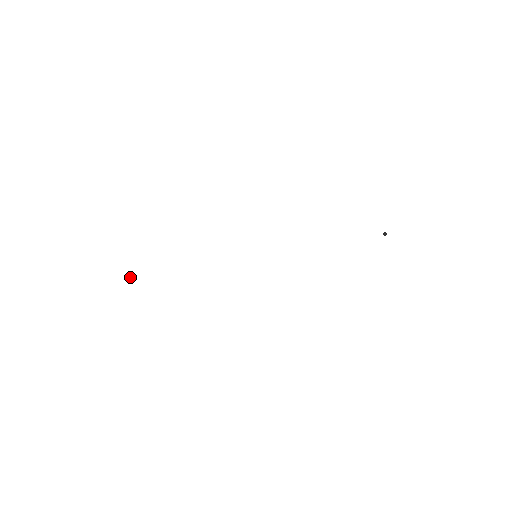
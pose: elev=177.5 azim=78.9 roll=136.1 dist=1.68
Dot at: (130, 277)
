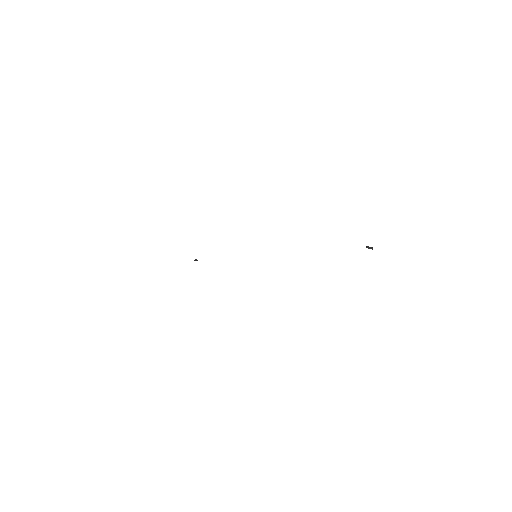
Dot at: (196, 260)
